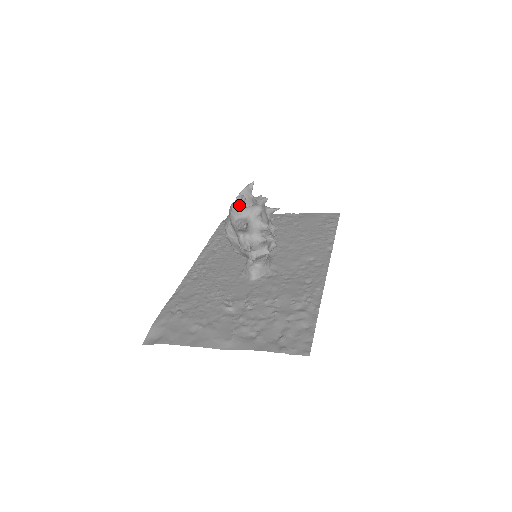
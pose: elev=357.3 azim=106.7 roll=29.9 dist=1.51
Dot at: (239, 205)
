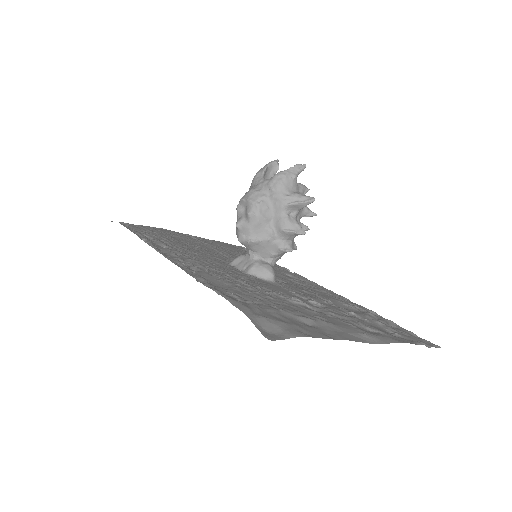
Dot at: (297, 174)
